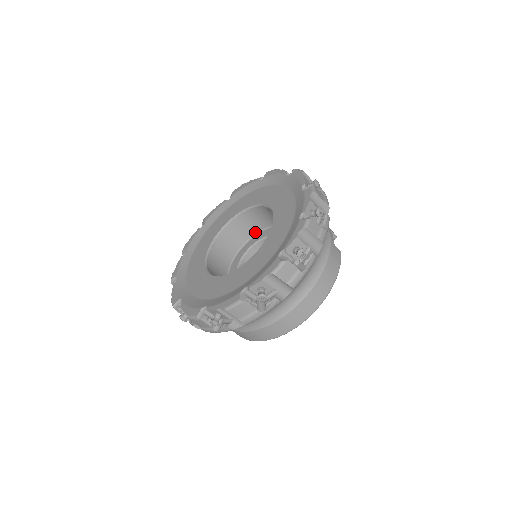
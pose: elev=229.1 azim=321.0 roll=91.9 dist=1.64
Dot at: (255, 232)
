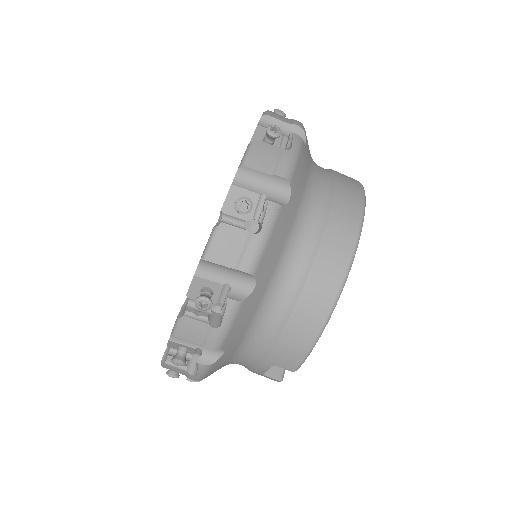
Dot at: occluded
